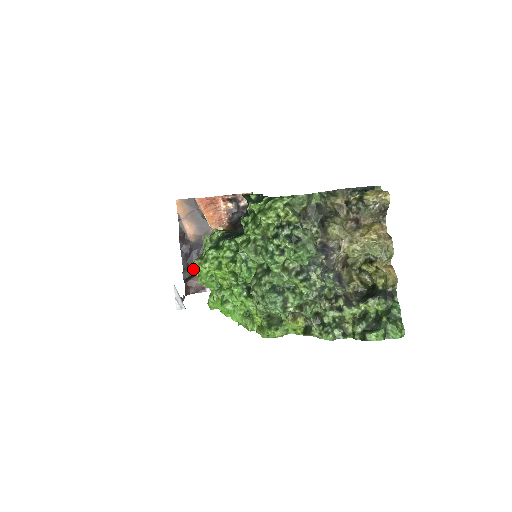
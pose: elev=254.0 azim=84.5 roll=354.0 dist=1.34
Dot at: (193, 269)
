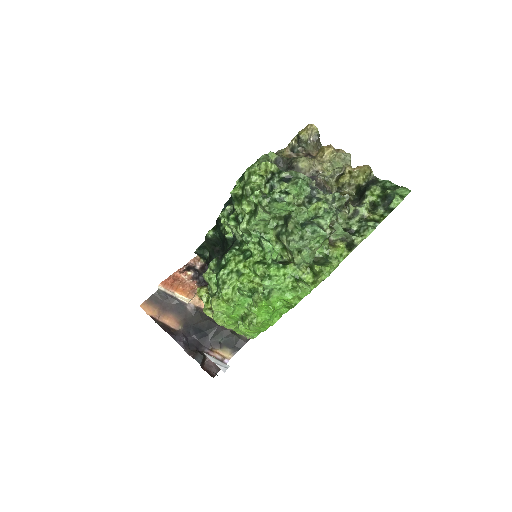
Dot at: (215, 307)
